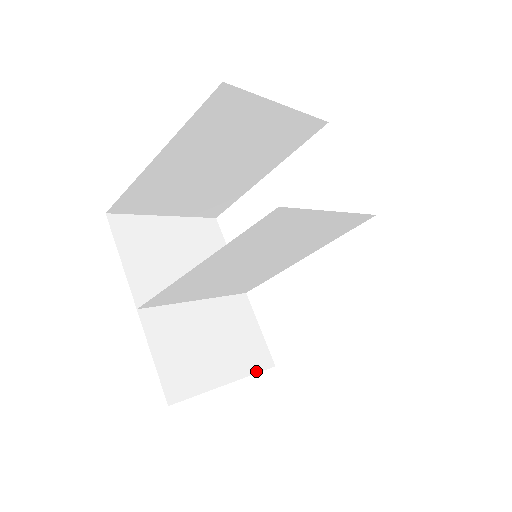
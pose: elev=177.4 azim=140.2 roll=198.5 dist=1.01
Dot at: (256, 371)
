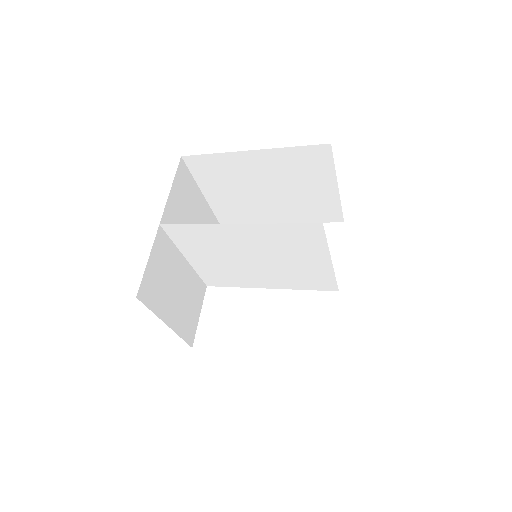
Dot at: (183, 337)
